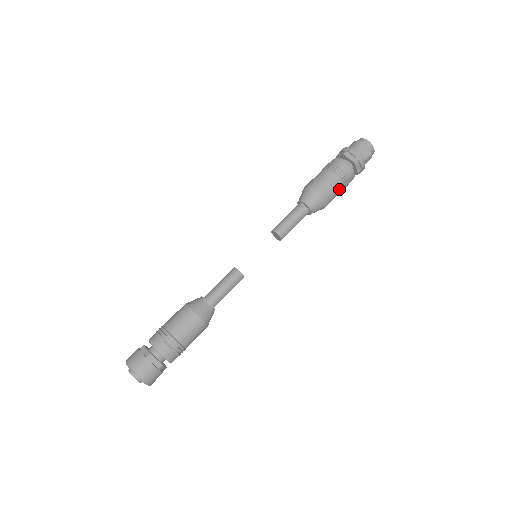
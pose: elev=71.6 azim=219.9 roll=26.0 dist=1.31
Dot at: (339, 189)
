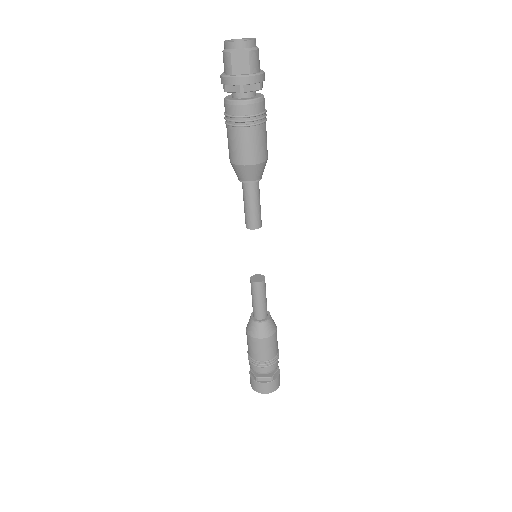
Dot at: (258, 134)
